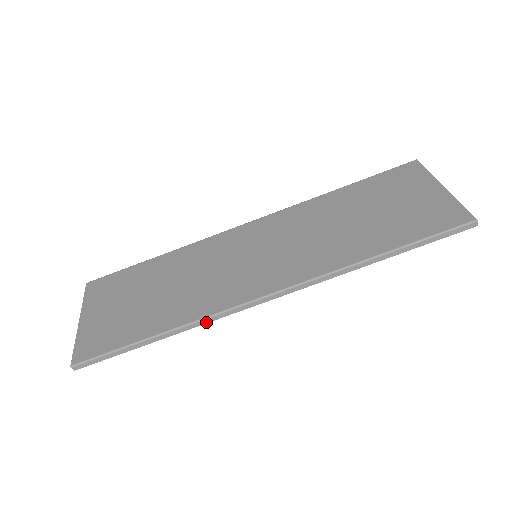
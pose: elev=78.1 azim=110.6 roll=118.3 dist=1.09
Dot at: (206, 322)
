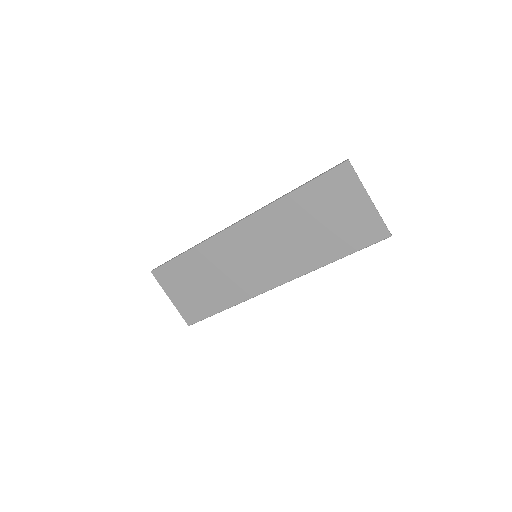
Dot at: (247, 299)
